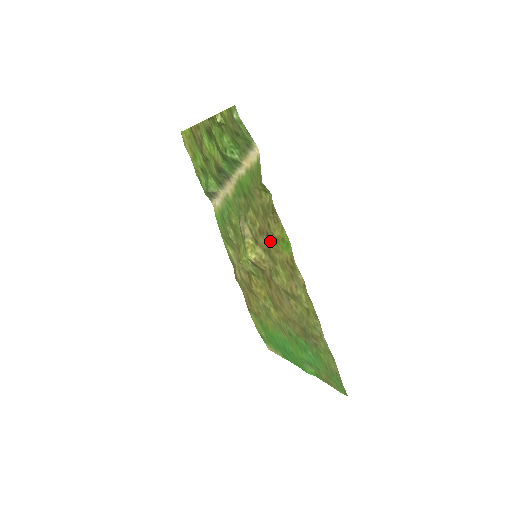
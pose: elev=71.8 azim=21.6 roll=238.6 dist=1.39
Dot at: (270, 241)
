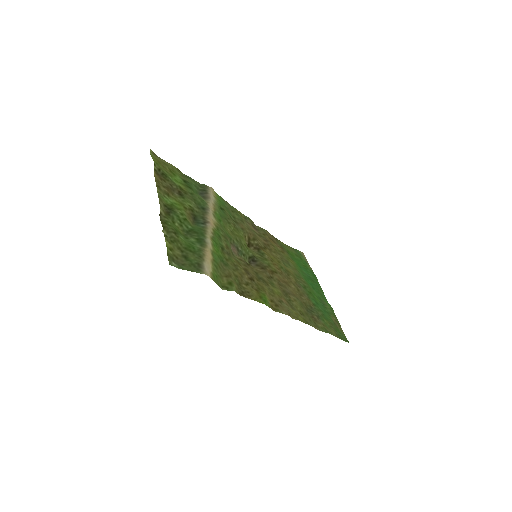
Dot at: (255, 282)
